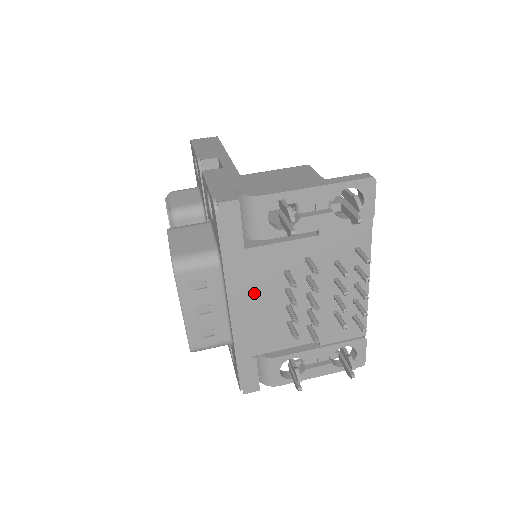
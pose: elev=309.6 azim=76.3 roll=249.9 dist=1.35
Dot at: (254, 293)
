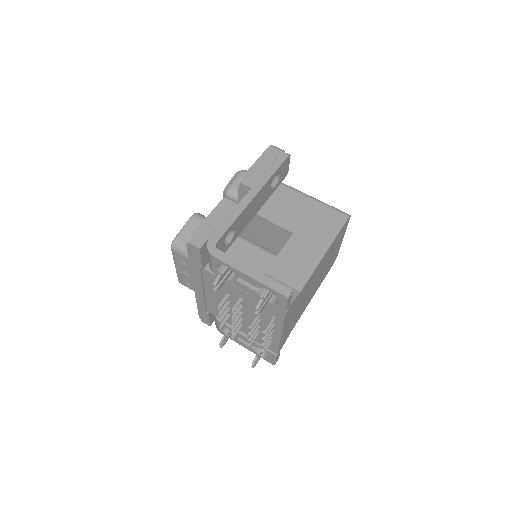
Dot at: (209, 289)
